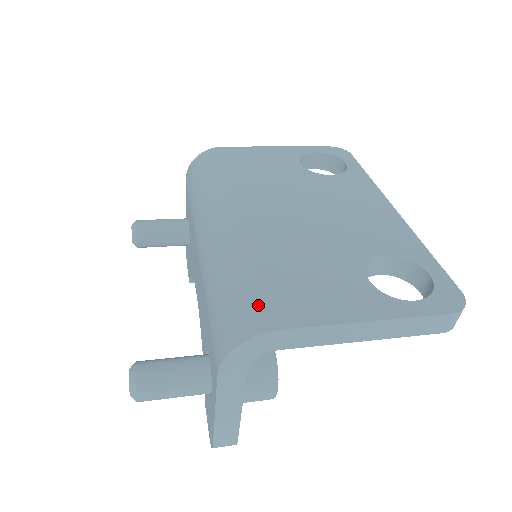
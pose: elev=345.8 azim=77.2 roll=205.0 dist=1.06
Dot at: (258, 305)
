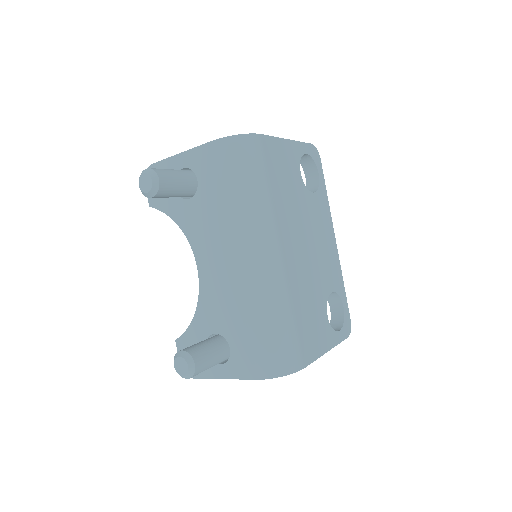
Dot at: (296, 349)
